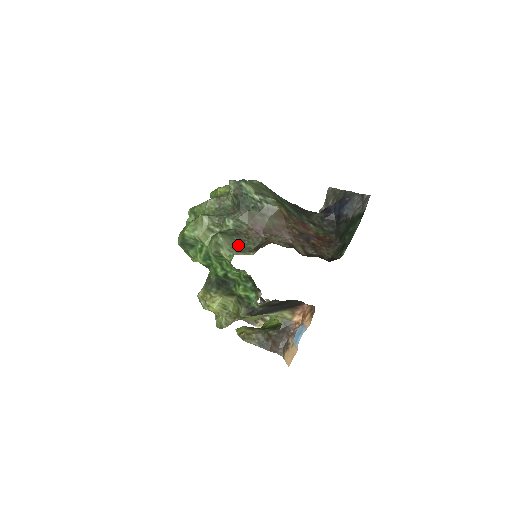
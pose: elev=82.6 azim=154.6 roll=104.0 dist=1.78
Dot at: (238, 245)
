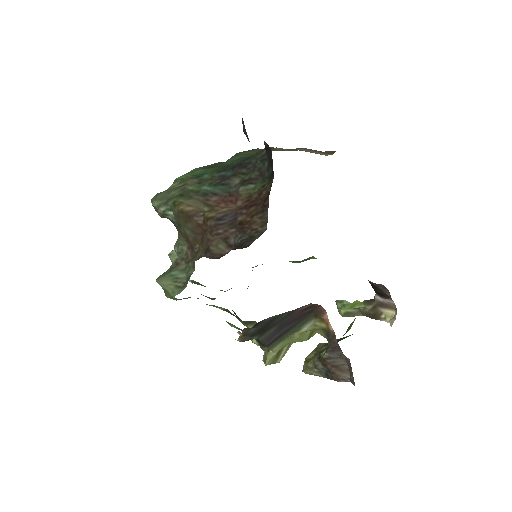
Dot at: (179, 280)
